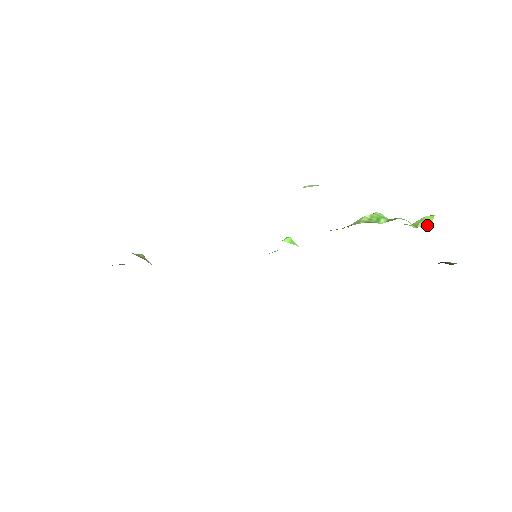
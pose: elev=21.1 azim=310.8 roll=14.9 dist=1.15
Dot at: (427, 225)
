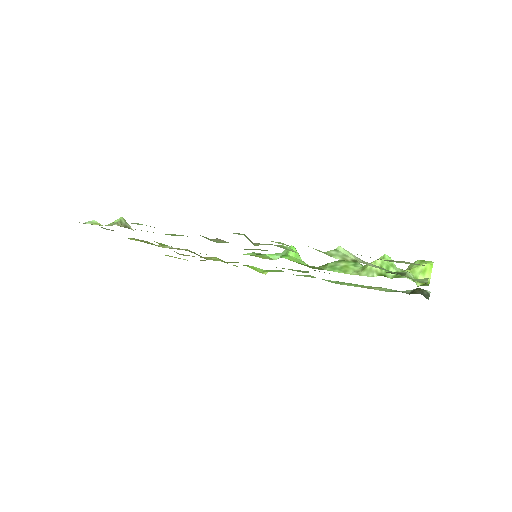
Dot at: (428, 283)
